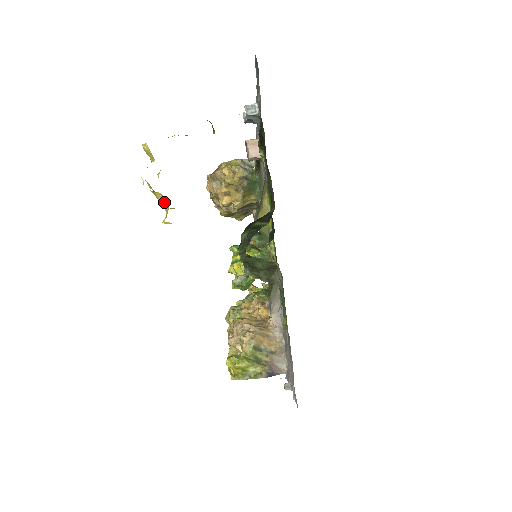
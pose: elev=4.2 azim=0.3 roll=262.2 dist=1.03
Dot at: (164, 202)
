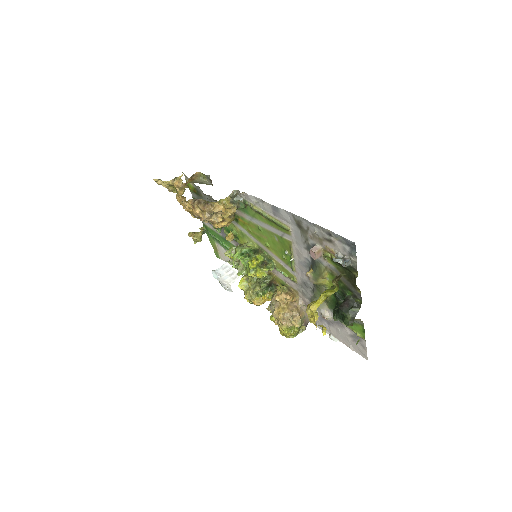
Dot at: (321, 326)
